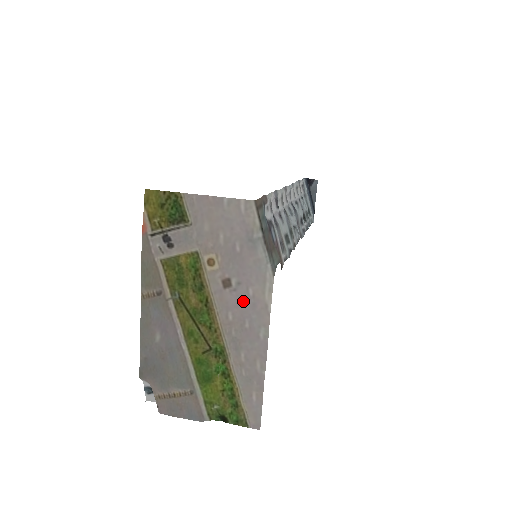
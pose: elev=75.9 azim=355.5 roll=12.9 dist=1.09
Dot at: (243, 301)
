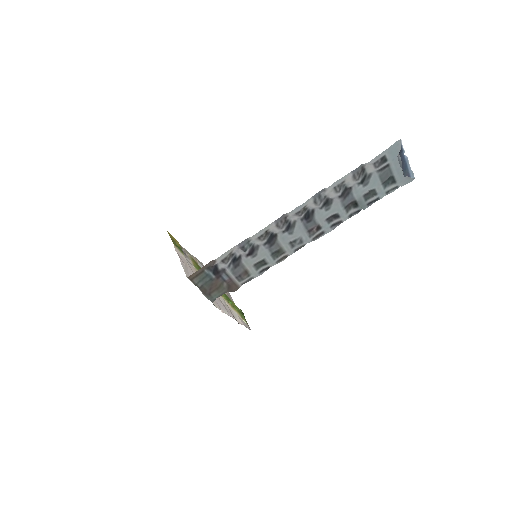
Dot at: occluded
